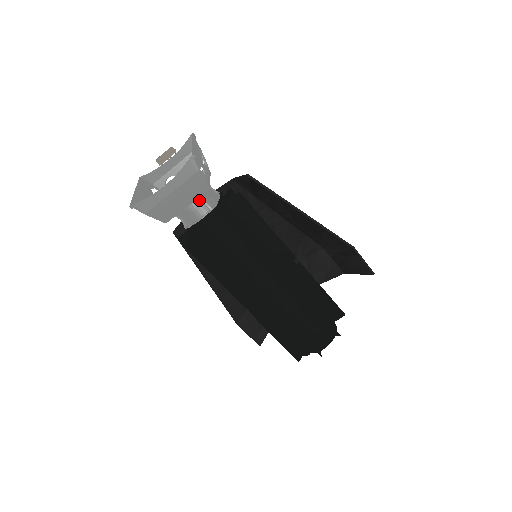
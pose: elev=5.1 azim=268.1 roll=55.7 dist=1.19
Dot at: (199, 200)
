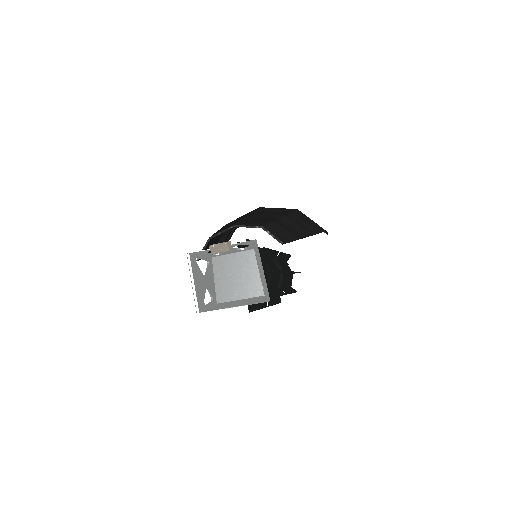
Dot at: (249, 291)
